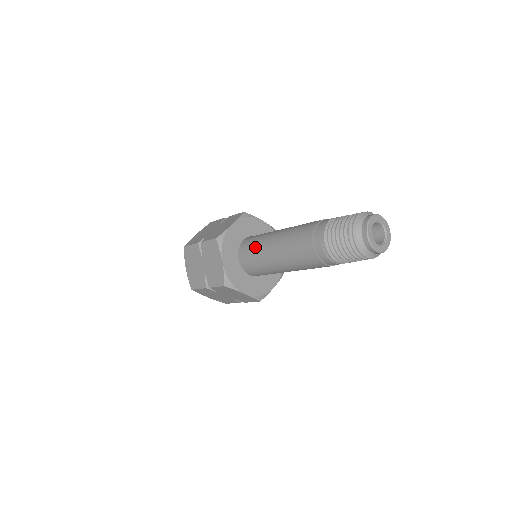
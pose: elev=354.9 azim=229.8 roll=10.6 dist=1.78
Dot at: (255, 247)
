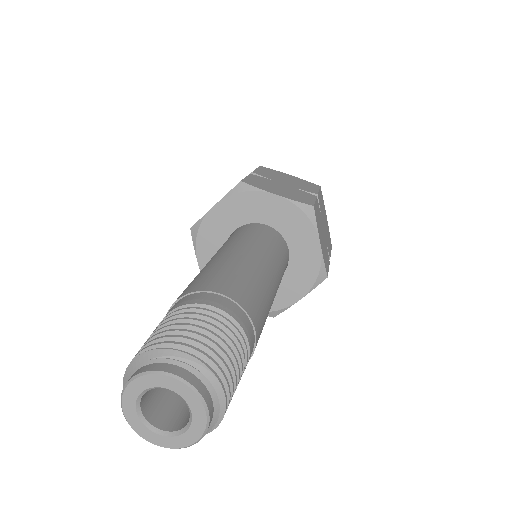
Dot at: occluded
